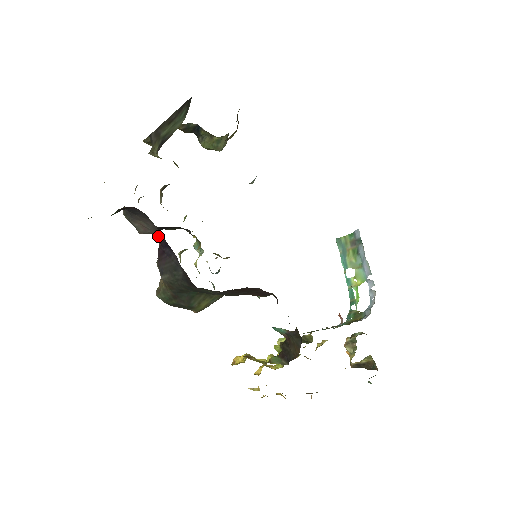
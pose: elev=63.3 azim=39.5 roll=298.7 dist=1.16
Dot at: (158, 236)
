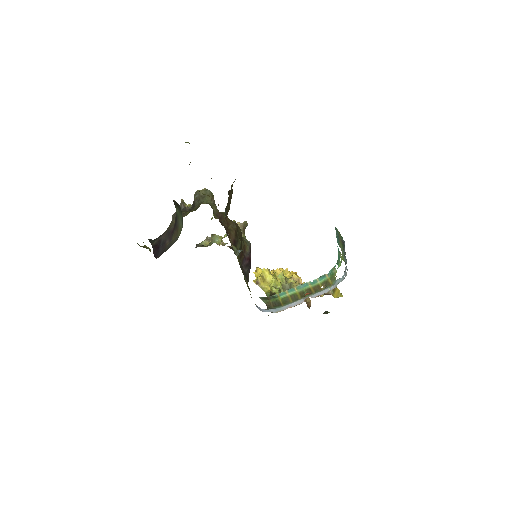
Dot at: occluded
